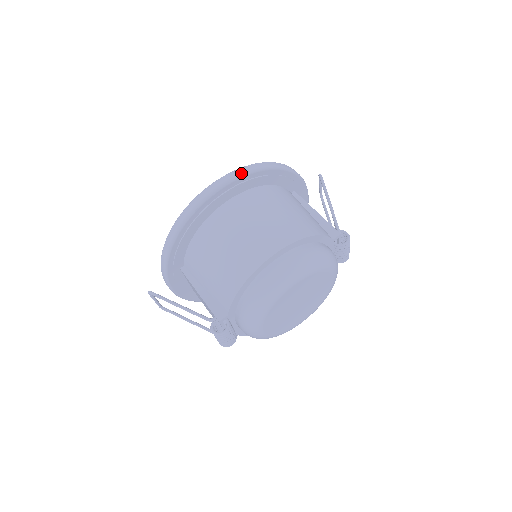
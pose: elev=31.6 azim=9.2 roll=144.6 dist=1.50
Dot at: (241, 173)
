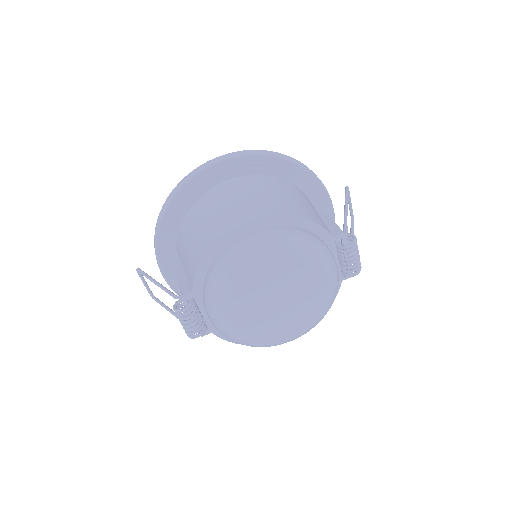
Dot at: (243, 153)
